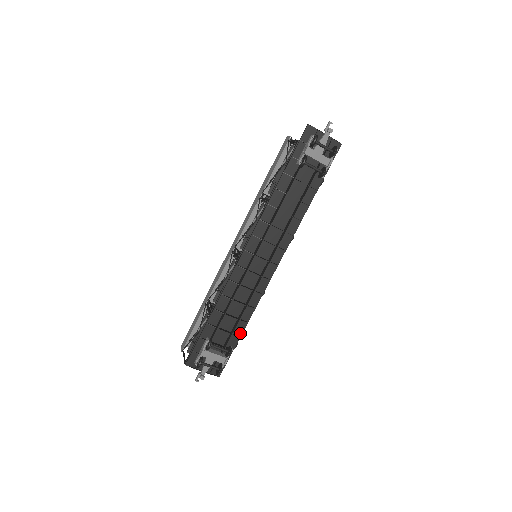
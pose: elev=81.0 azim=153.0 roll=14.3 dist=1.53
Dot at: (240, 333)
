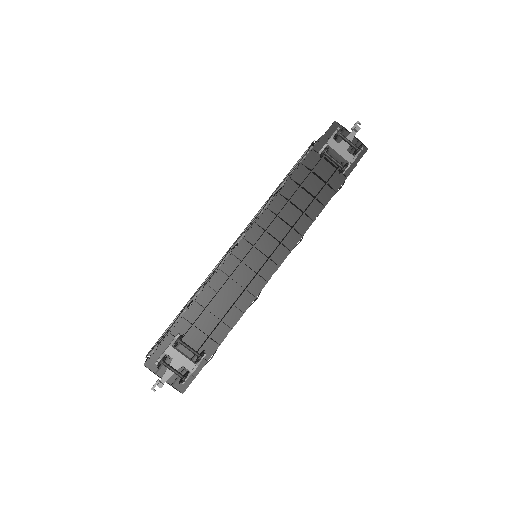
Dot at: (219, 340)
